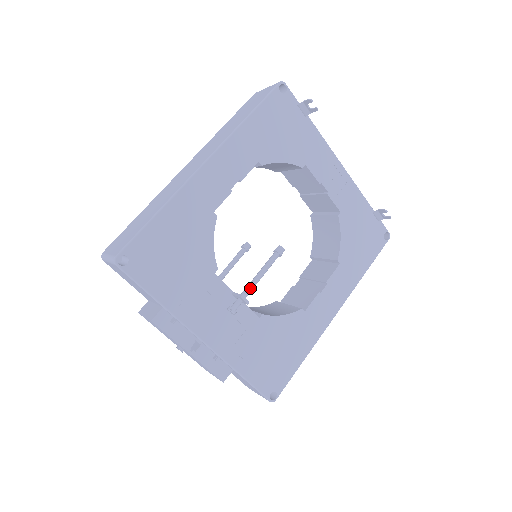
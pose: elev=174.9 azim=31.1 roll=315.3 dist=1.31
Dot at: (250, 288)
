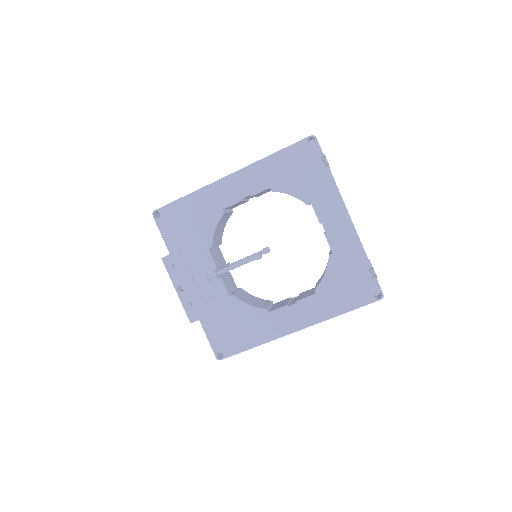
Dot at: (224, 270)
